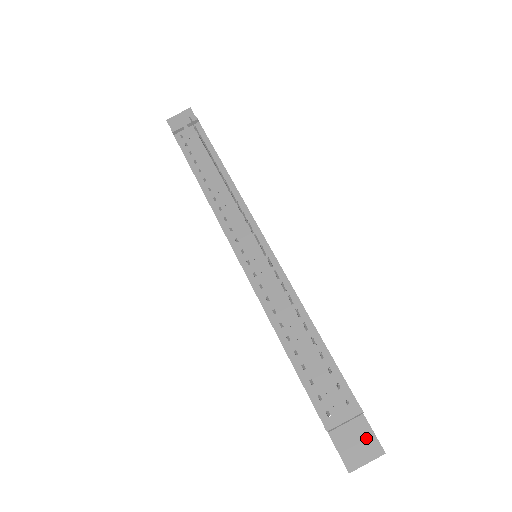
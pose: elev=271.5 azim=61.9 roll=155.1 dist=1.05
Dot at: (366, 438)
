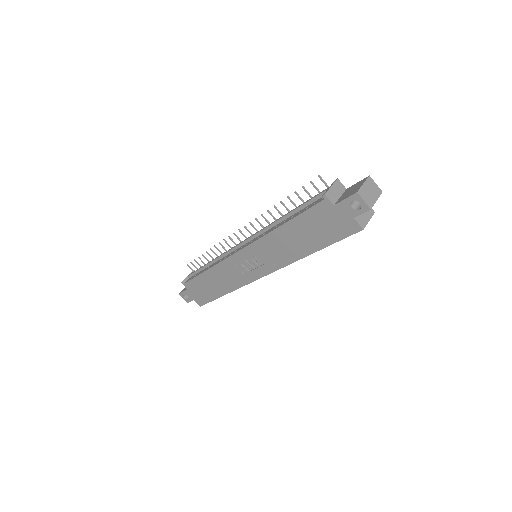
Dot at: (355, 186)
